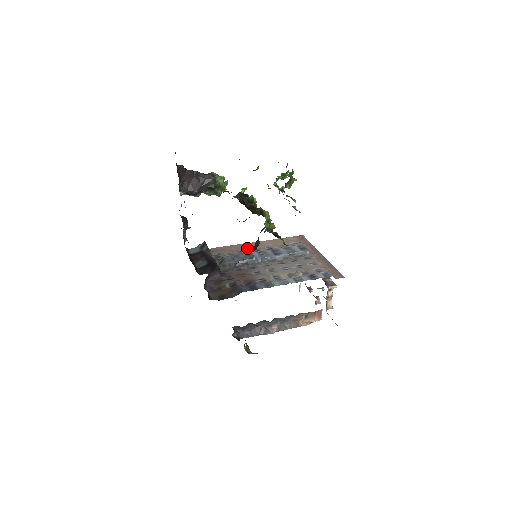
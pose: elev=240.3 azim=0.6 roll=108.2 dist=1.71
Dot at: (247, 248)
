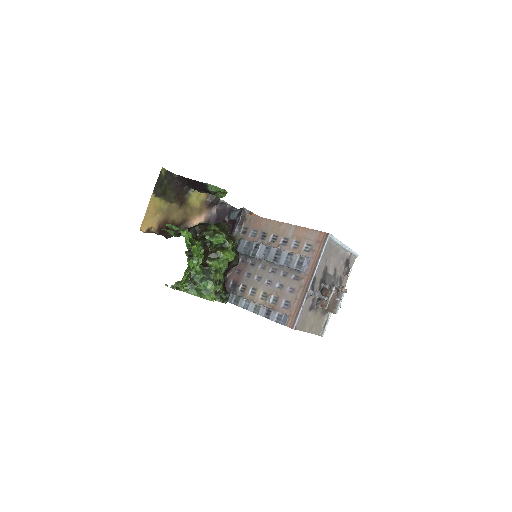
Dot at: (270, 231)
